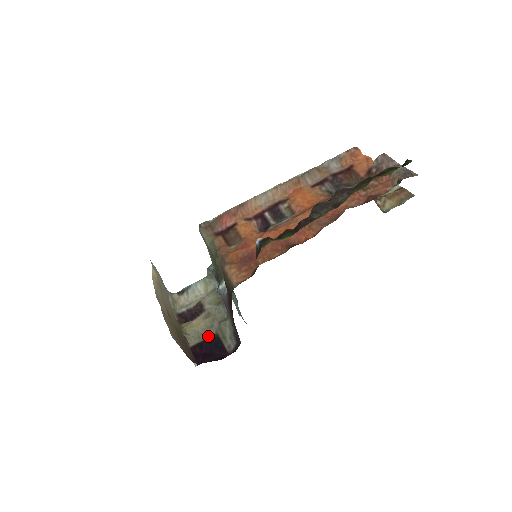
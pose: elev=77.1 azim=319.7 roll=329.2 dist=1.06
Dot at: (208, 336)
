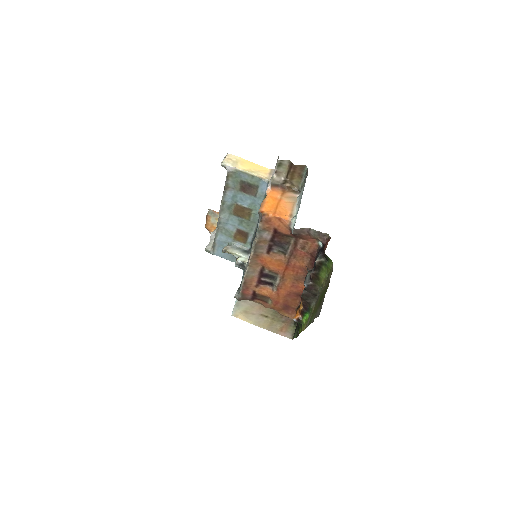
Dot at: occluded
